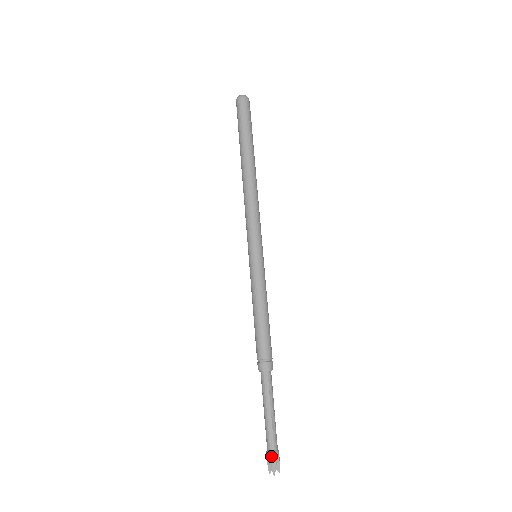
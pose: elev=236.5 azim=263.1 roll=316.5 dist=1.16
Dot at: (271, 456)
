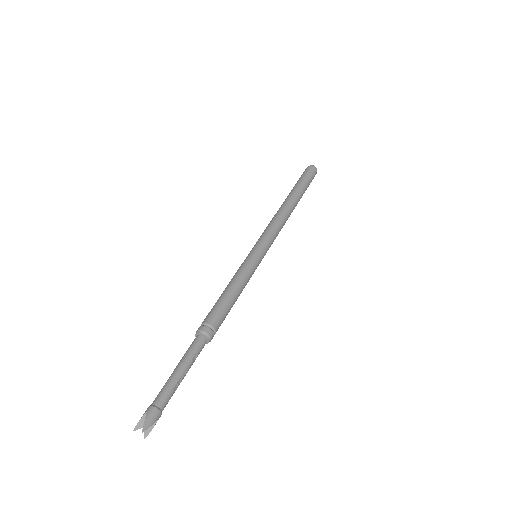
Dot at: (154, 411)
